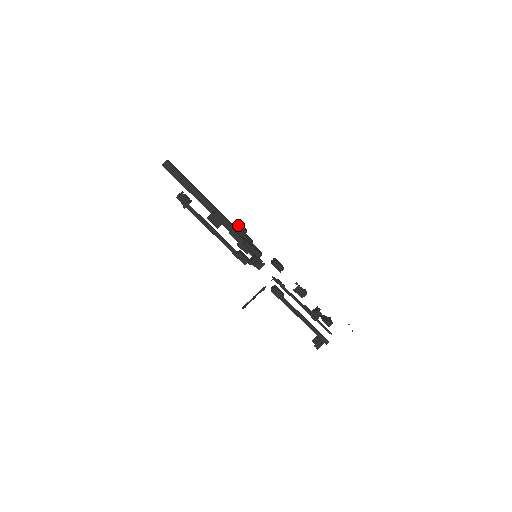
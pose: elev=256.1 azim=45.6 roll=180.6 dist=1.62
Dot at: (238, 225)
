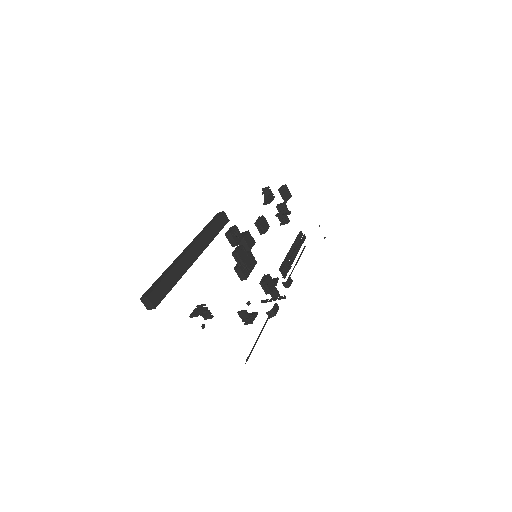
Dot at: occluded
